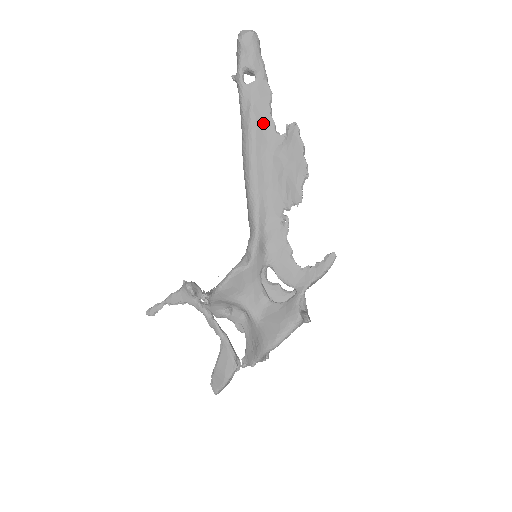
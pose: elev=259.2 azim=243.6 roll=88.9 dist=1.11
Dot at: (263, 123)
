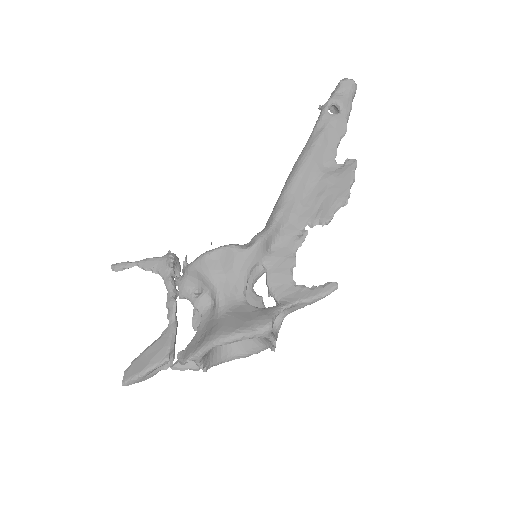
Dot at: (327, 147)
